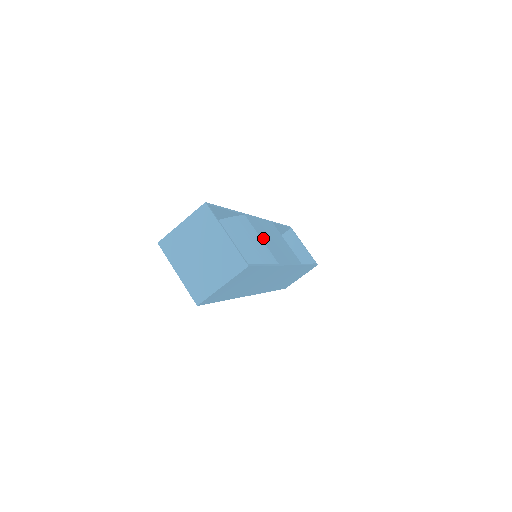
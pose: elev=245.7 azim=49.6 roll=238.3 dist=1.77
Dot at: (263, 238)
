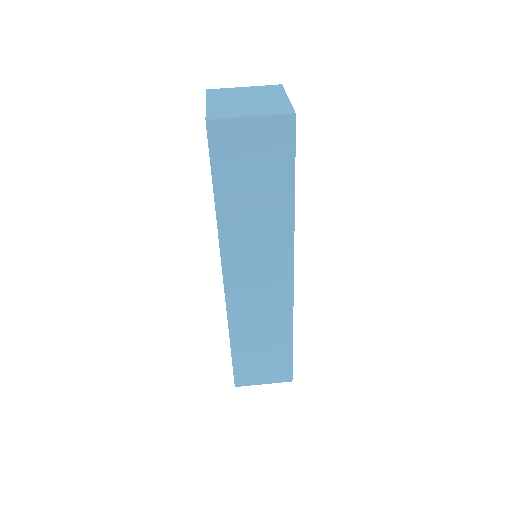
Dot at: occluded
